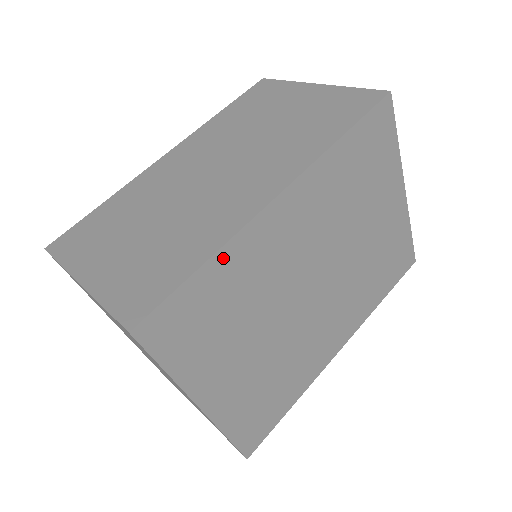
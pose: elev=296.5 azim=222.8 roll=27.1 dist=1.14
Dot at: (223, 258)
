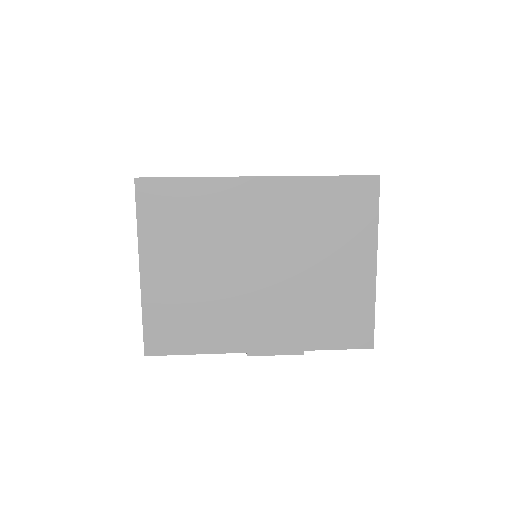
Dot at: (205, 184)
